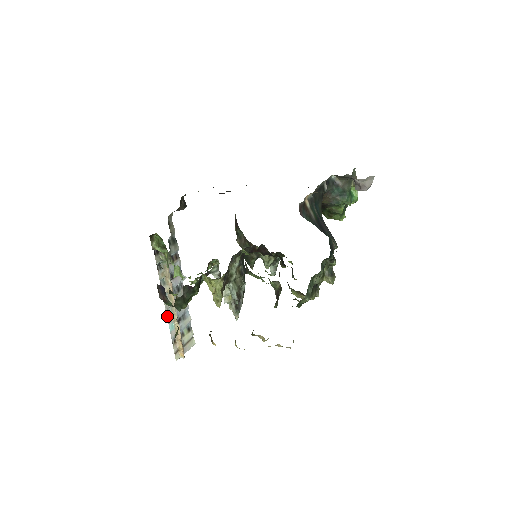
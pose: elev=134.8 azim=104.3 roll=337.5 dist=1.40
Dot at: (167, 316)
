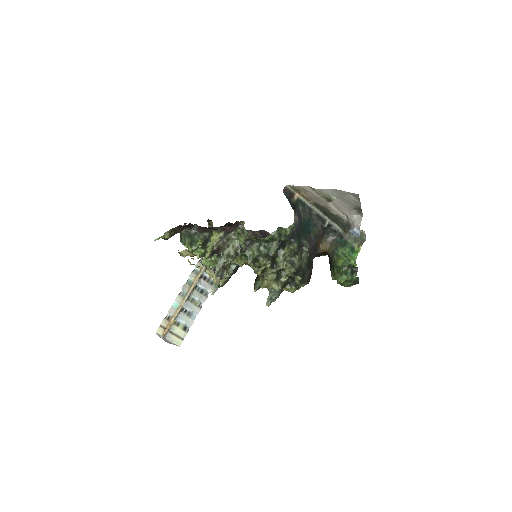
Dot at: (179, 294)
